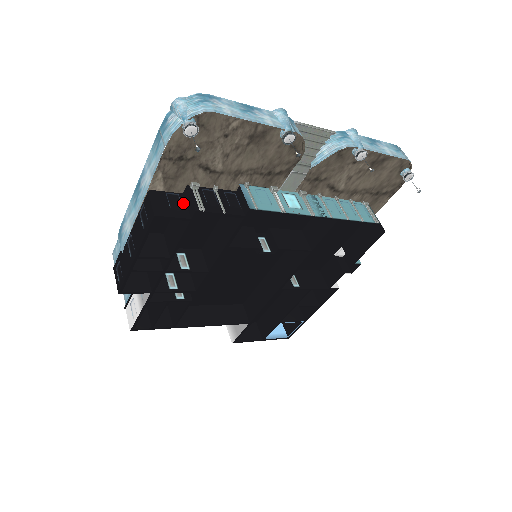
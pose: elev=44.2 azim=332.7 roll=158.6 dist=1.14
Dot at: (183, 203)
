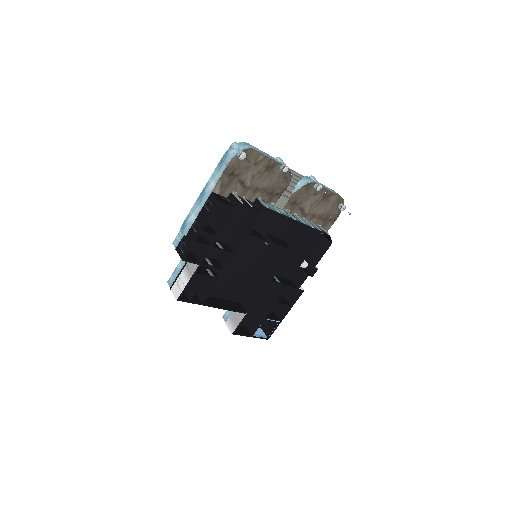
Dot at: (229, 201)
